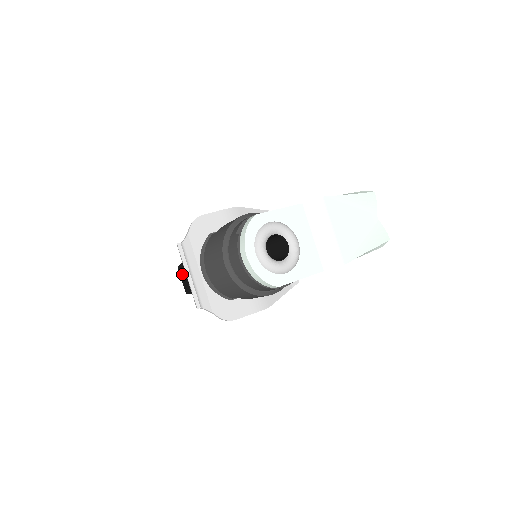
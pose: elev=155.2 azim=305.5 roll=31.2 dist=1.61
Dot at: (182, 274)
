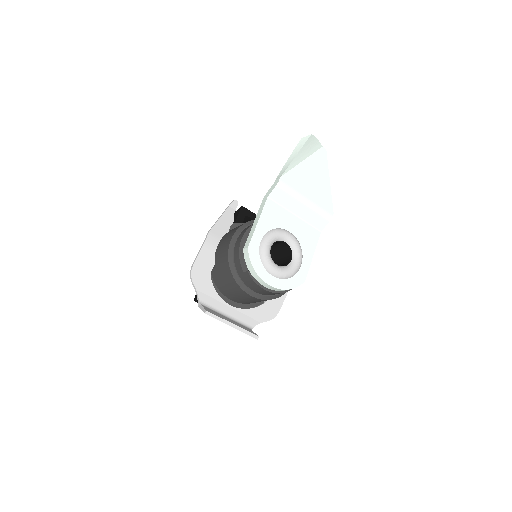
Dot at: occluded
